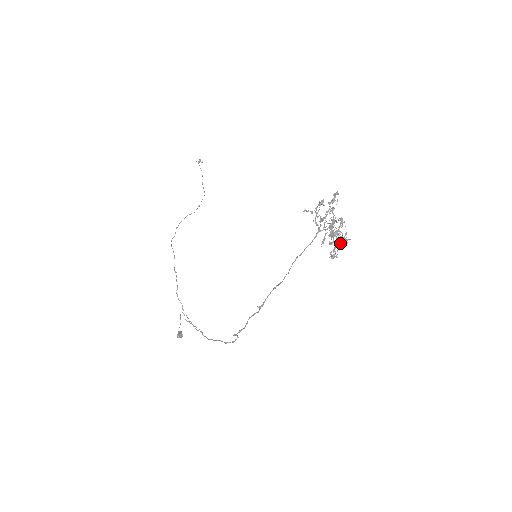
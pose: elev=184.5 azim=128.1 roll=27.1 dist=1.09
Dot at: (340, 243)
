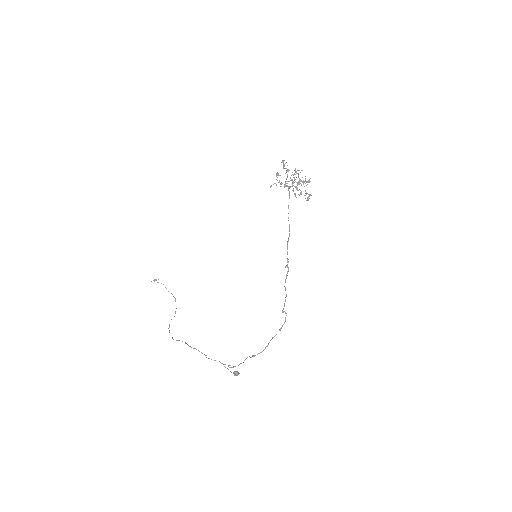
Dot at: (306, 185)
